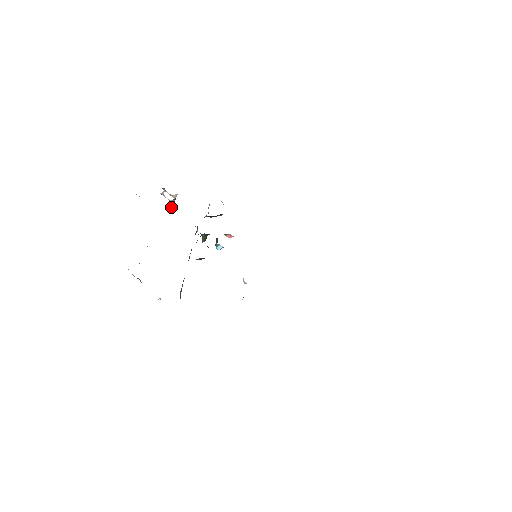
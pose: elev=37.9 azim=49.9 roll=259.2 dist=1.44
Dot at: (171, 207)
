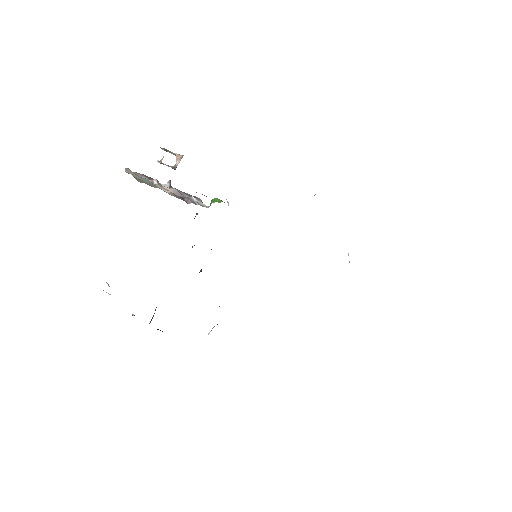
Dot at: (169, 182)
